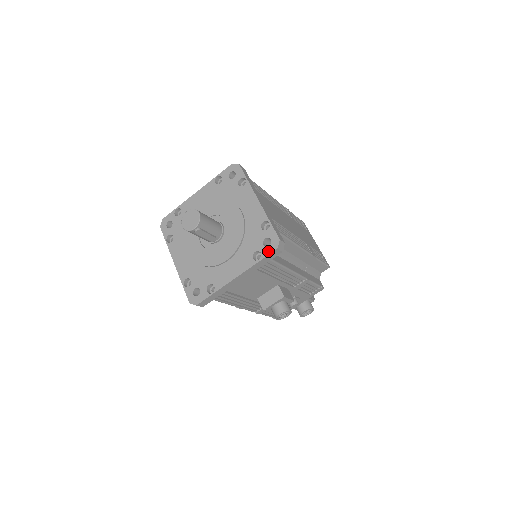
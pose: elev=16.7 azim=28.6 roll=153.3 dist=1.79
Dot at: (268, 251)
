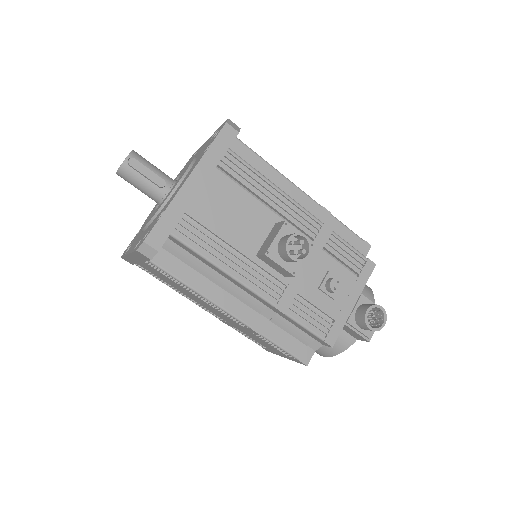
Dot at: (218, 133)
